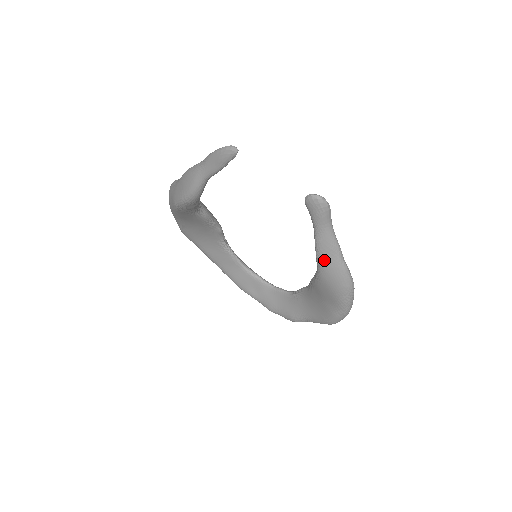
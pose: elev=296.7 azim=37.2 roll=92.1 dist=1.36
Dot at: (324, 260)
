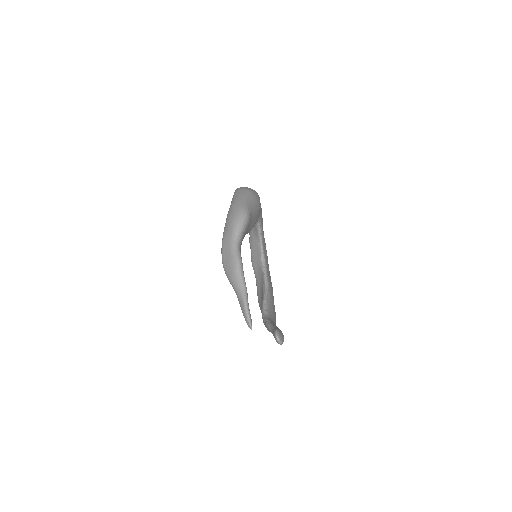
Dot at: (266, 327)
